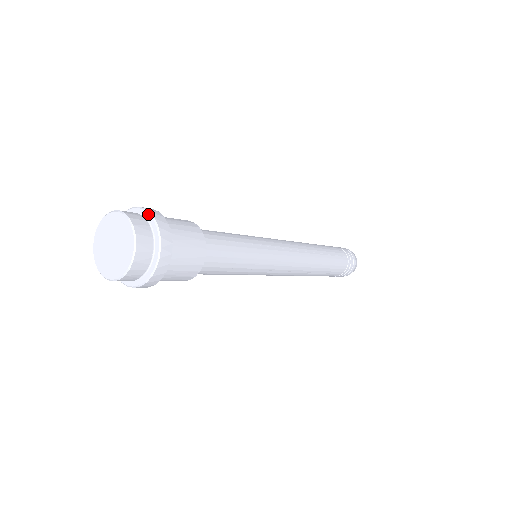
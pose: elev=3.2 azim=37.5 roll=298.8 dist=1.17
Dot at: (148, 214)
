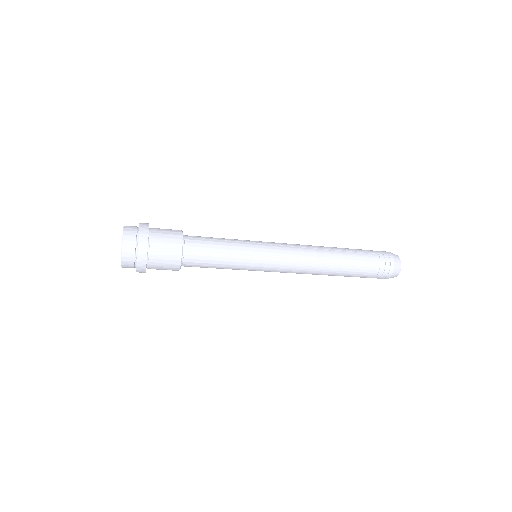
Dot at: (138, 237)
